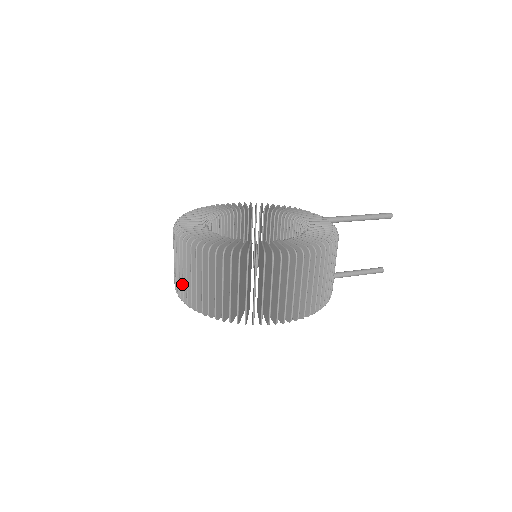
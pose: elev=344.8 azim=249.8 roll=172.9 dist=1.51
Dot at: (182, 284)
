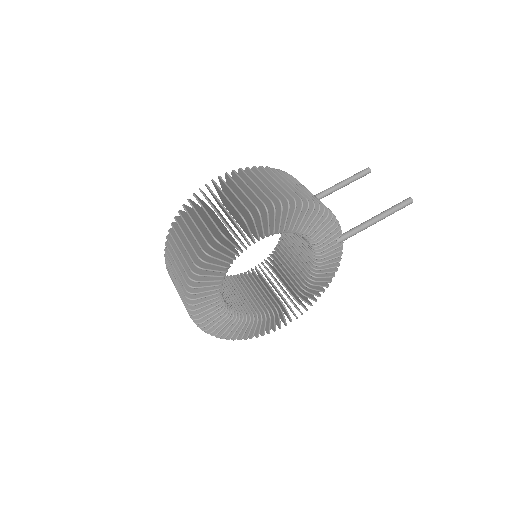
Dot at: occluded
